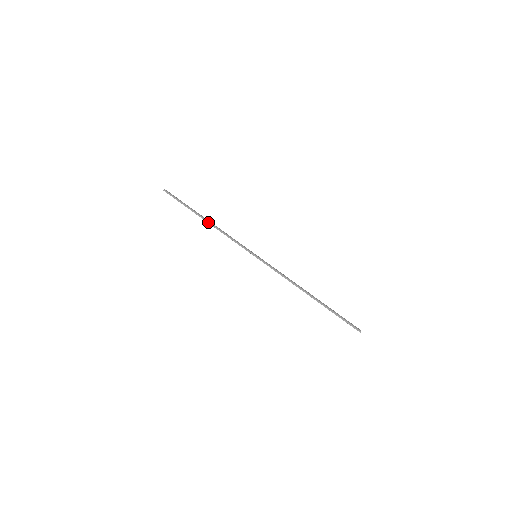
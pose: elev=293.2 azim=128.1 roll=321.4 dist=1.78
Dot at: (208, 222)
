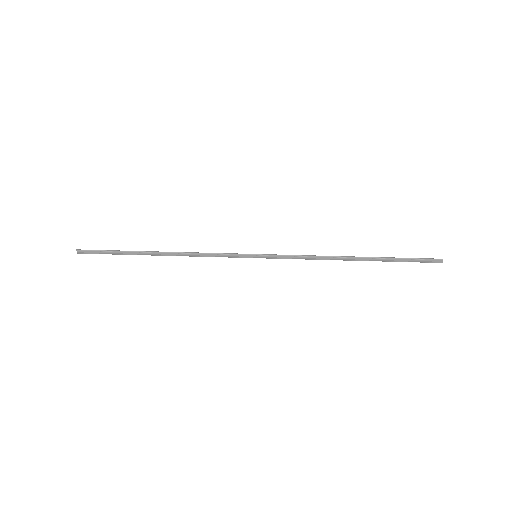
Dot at: occluded
